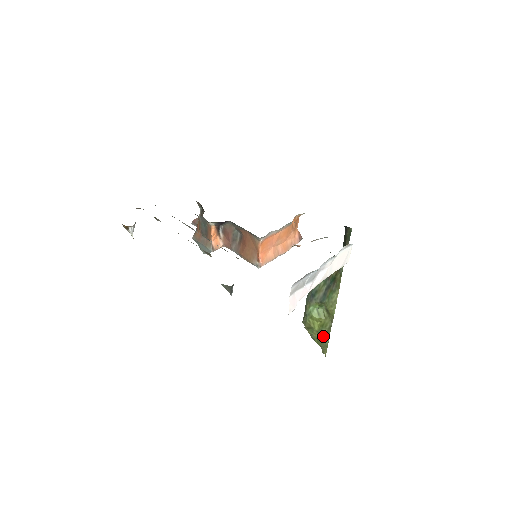
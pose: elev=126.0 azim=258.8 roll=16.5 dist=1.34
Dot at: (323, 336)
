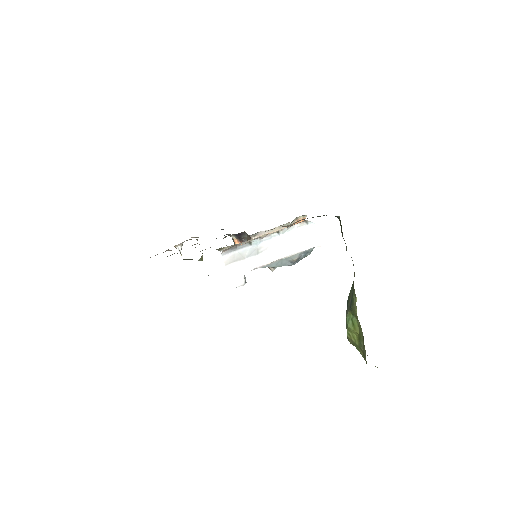
Dot at: (363, 351)
